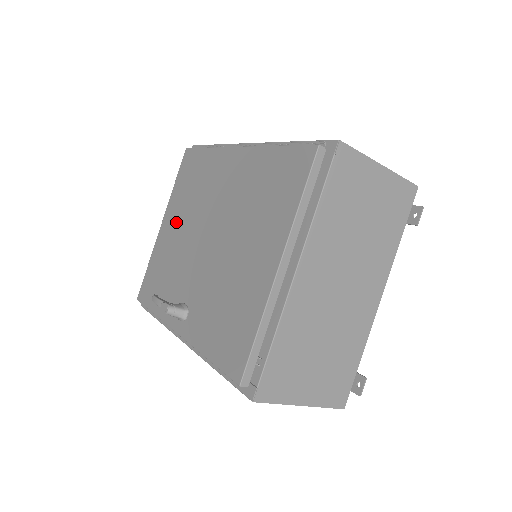
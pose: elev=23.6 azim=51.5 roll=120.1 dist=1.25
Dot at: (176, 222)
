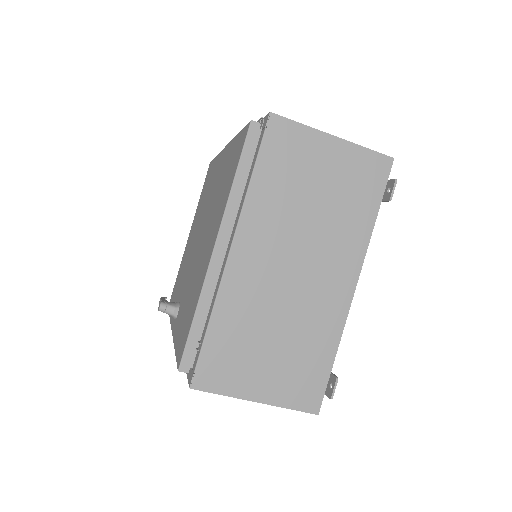
Dot at: (193, 230)
